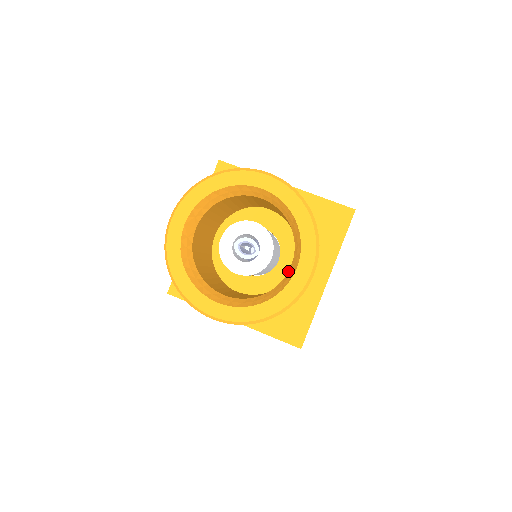
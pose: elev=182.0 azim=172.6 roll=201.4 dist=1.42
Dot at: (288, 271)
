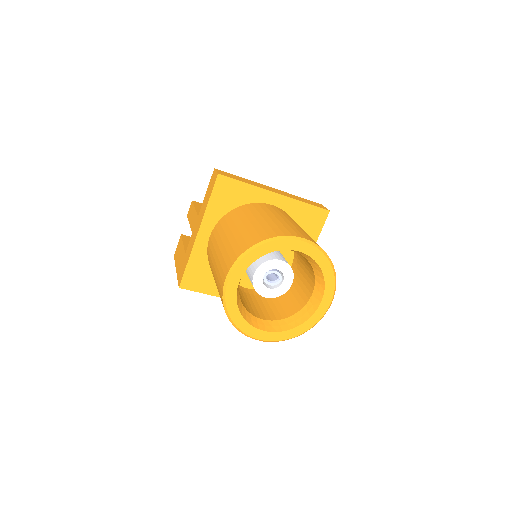
Dot at: (310, 299)
